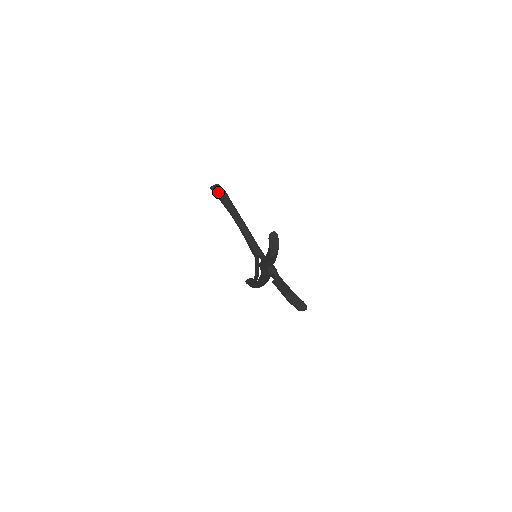
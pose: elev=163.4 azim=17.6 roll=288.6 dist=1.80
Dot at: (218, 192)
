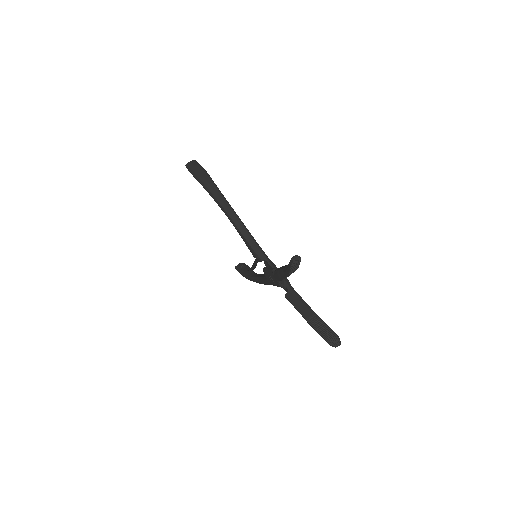
Dot at: (198, 174)
